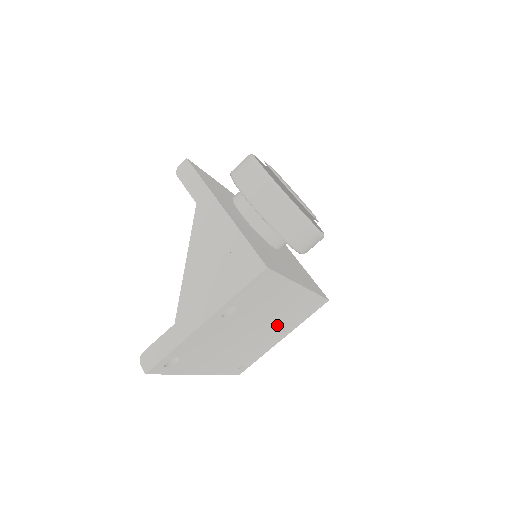
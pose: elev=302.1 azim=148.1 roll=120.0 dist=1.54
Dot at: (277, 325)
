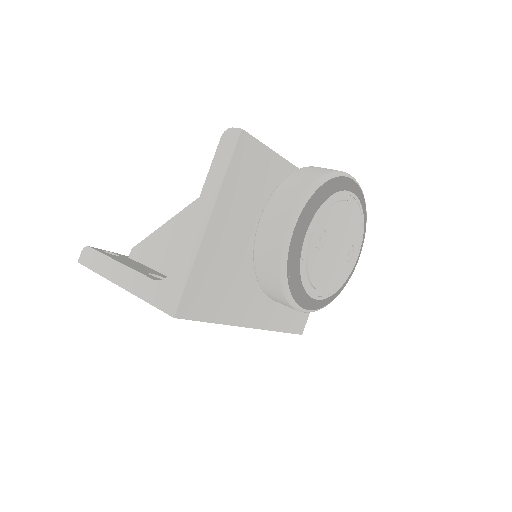
Dot at: occluded
